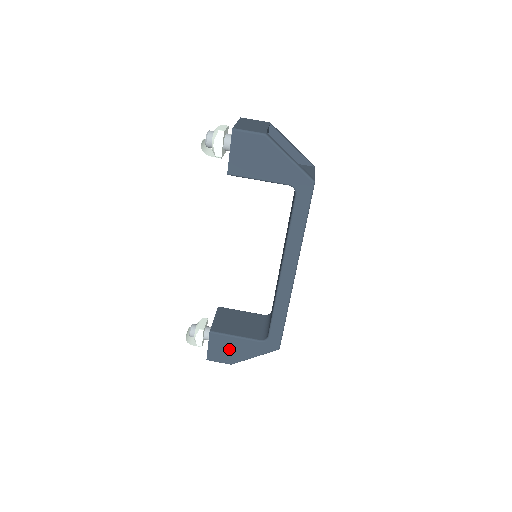
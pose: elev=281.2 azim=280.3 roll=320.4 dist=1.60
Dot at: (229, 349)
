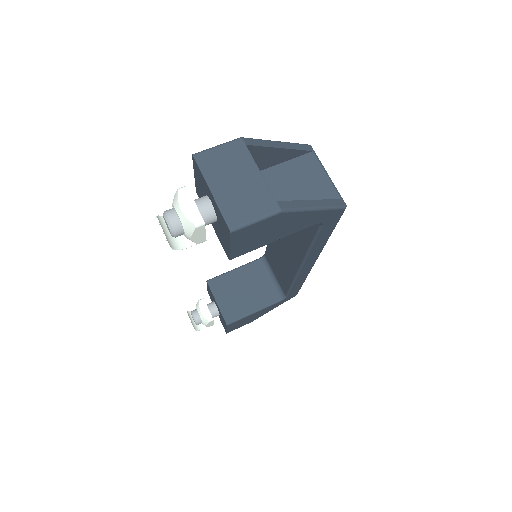
Dot at: (248, 320)
